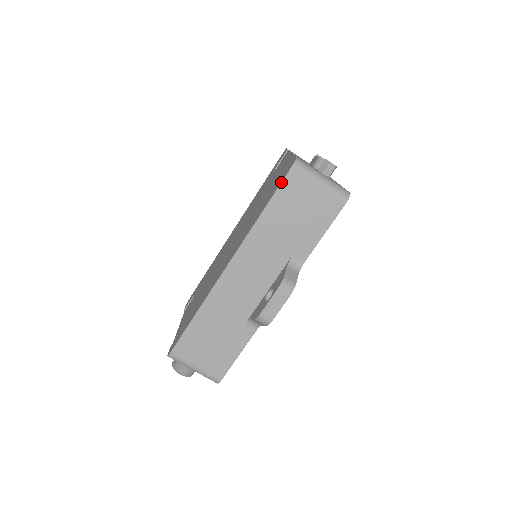
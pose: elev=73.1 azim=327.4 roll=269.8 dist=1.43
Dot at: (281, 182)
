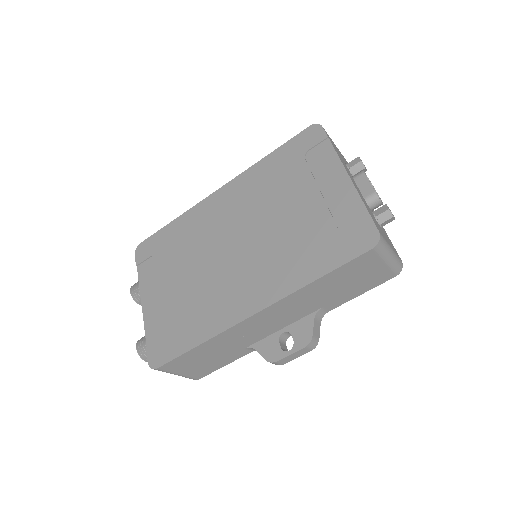
Dot at: (354, 259)
